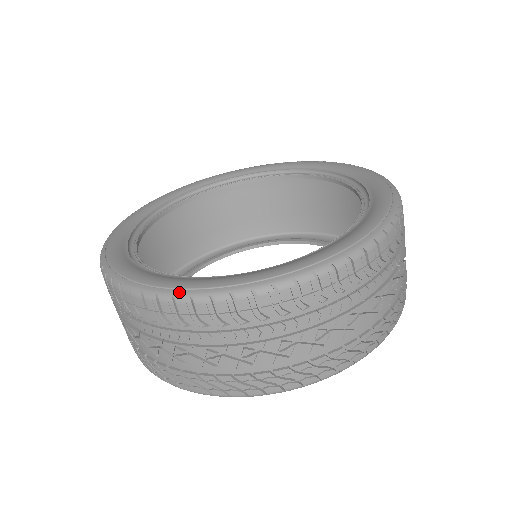
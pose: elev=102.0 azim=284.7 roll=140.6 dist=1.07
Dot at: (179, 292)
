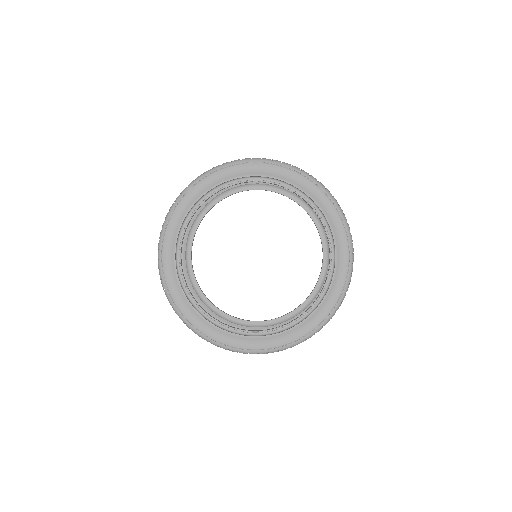
Dot at: (212, 342)
